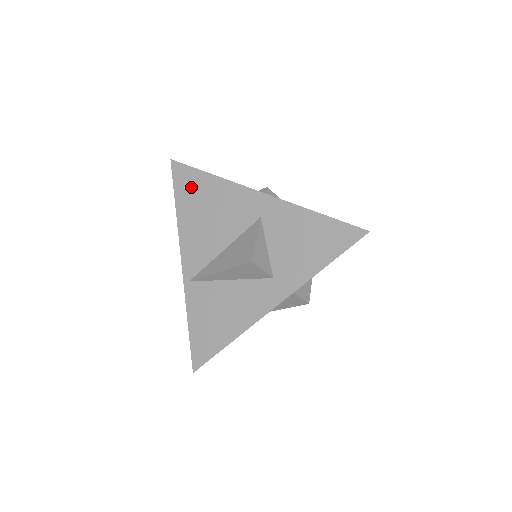
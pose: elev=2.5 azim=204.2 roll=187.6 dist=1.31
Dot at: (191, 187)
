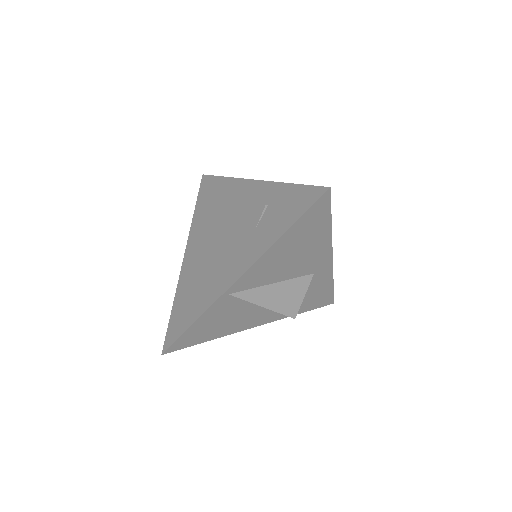
Dot at: (312, 225)
